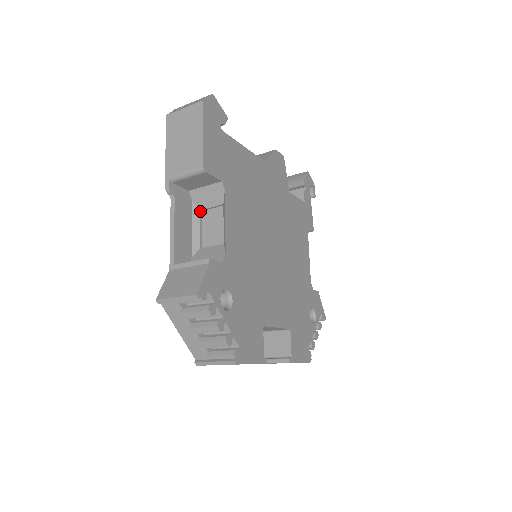
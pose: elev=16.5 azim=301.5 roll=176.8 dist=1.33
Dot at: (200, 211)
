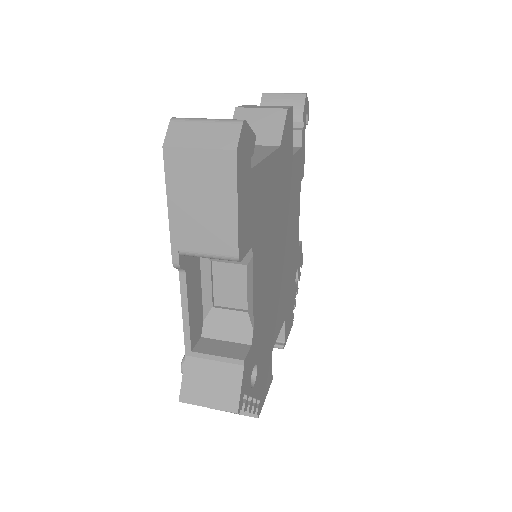
Dot at: (210, 262)
